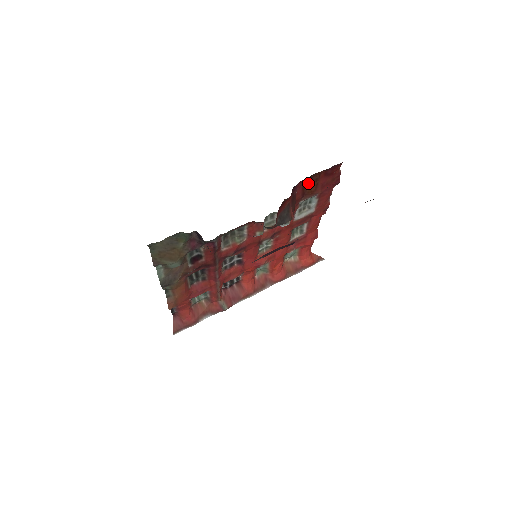
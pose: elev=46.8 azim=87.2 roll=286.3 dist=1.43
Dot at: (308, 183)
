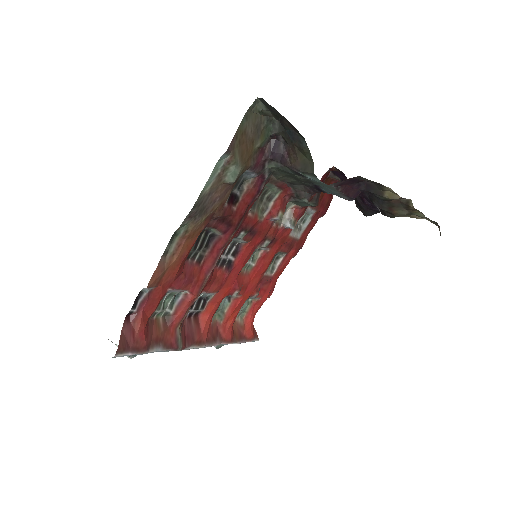
Dot at: occluded
